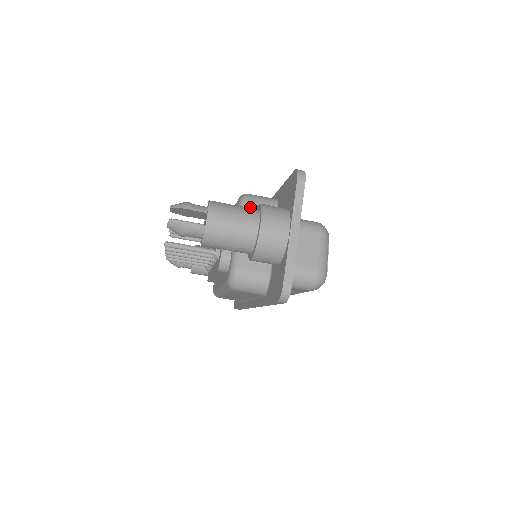
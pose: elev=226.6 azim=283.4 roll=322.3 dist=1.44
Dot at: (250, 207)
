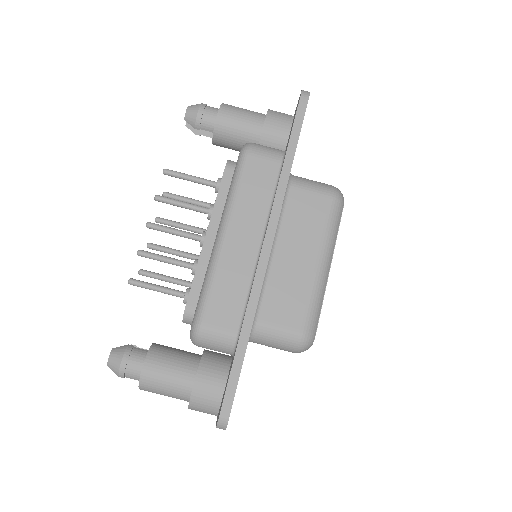
Dot at: occluded
